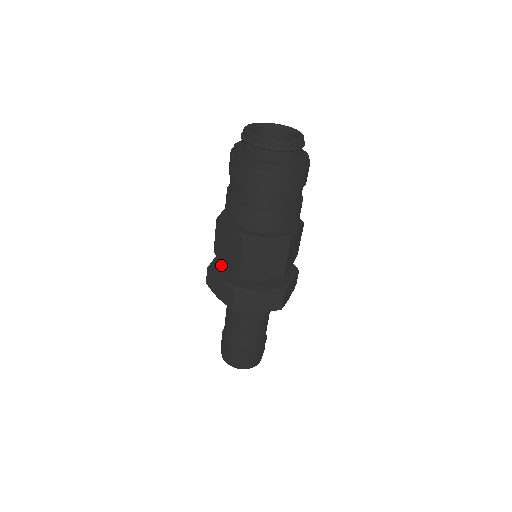
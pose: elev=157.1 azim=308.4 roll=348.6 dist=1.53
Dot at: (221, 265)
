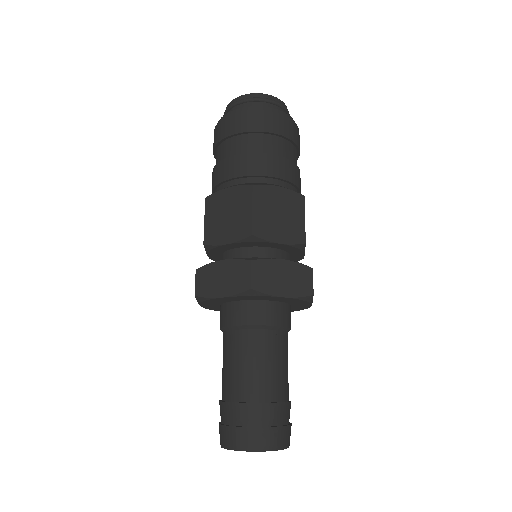
Dot at: occluded
